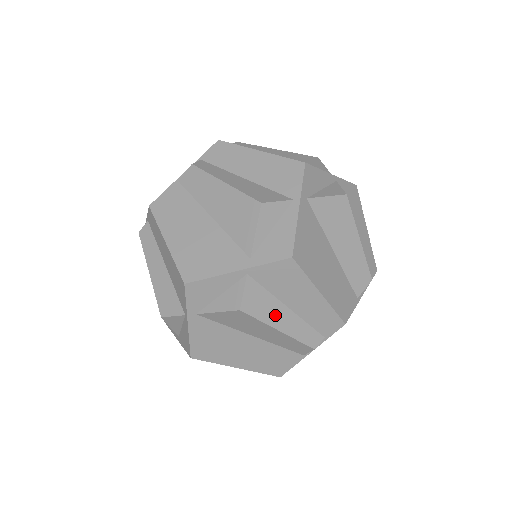
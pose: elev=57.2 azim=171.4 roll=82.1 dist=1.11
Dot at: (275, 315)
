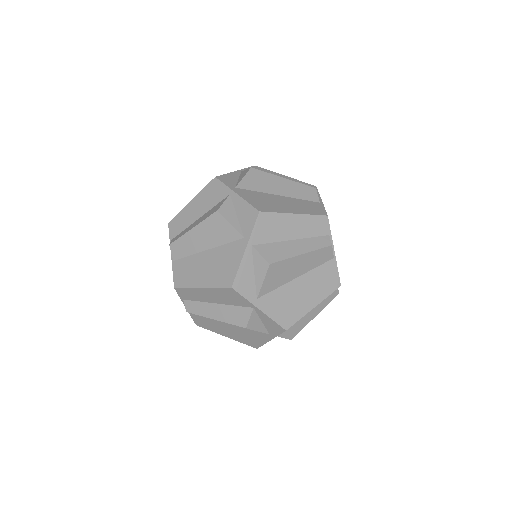
Dot at: (290, 250)
